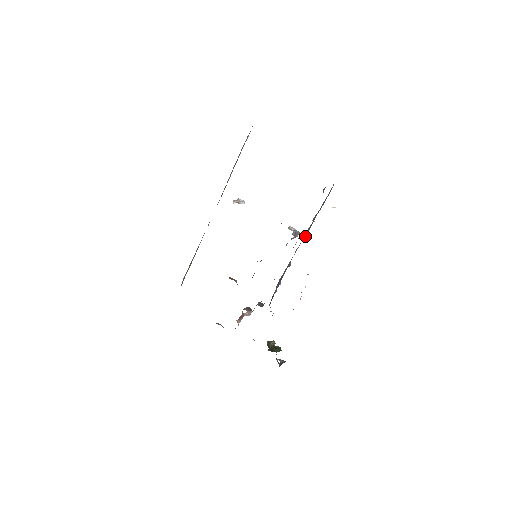
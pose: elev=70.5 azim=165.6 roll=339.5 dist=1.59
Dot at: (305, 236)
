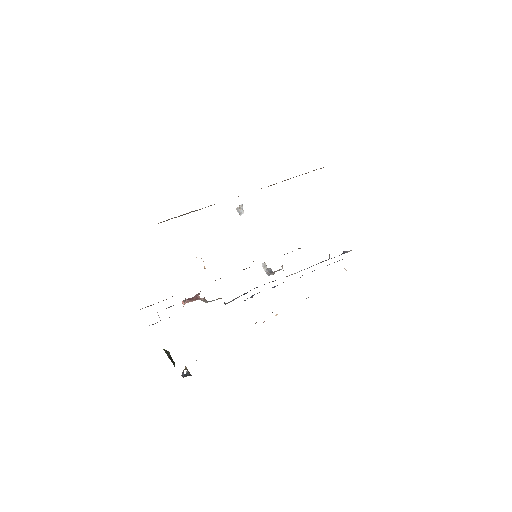
Dot at: occluded
